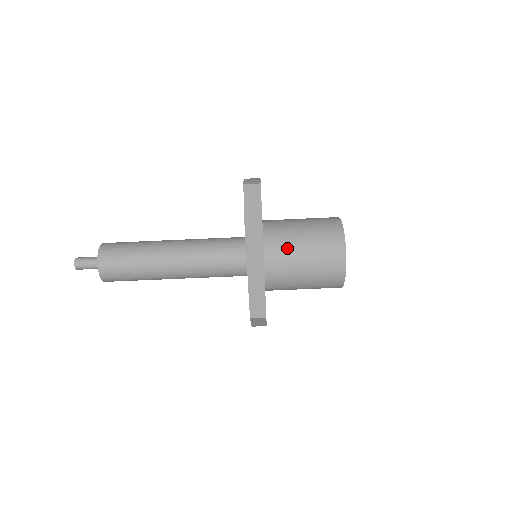
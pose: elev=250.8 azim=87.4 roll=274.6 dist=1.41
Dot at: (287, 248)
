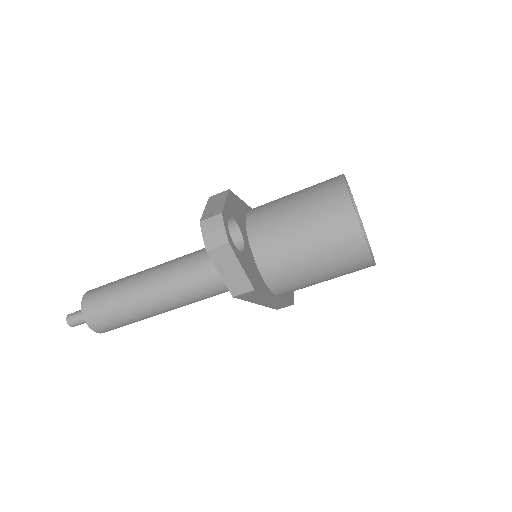
Dot at: (295, 276)
